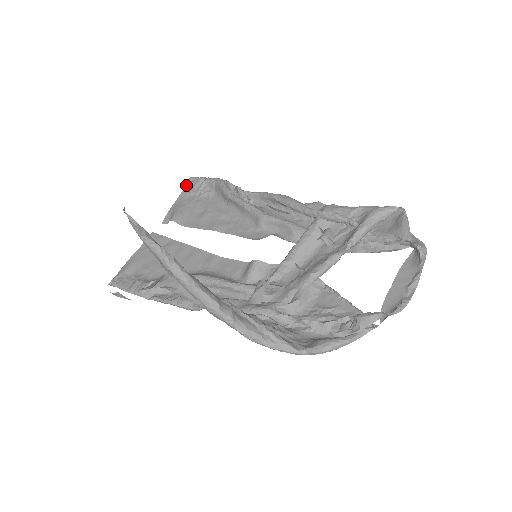
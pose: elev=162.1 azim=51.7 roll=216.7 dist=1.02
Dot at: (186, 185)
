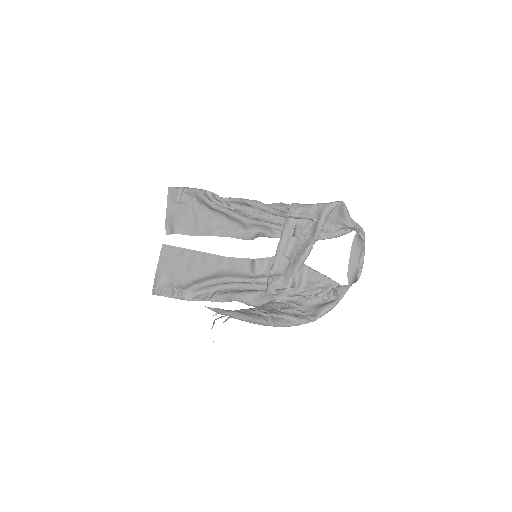
Dot at: (168, 196)
